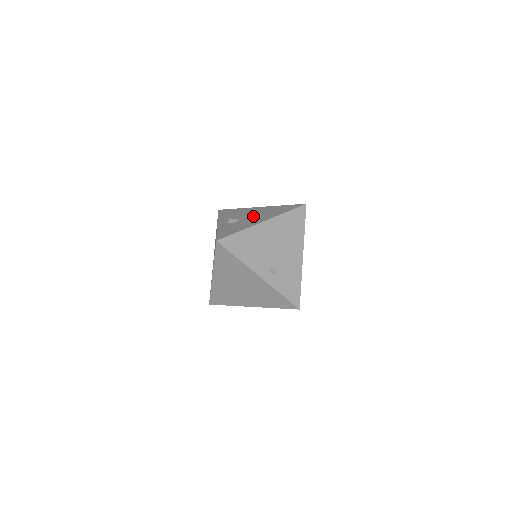
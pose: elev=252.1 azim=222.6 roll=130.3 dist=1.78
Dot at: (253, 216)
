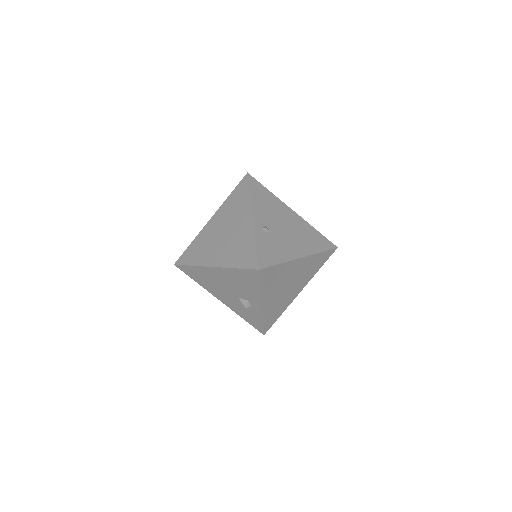
Dot at: occluded
